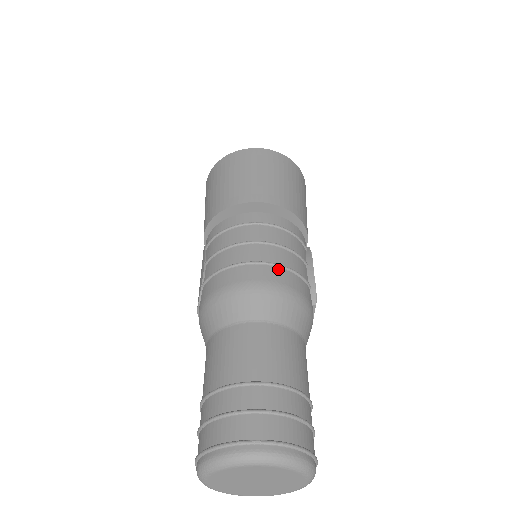
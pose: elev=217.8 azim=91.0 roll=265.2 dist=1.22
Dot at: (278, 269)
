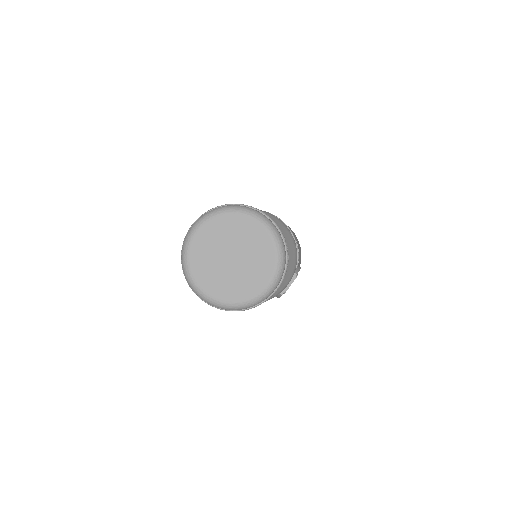
Dot at: occluded
